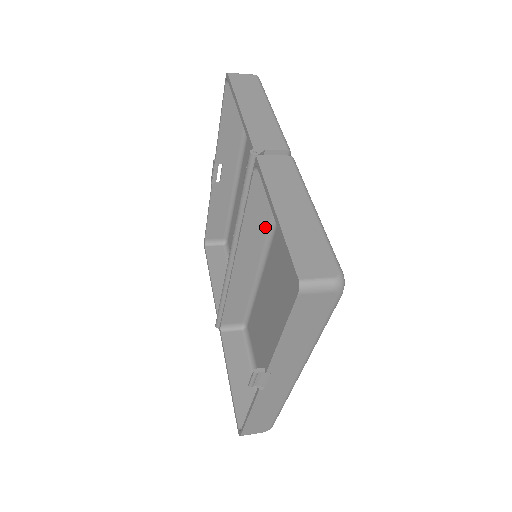
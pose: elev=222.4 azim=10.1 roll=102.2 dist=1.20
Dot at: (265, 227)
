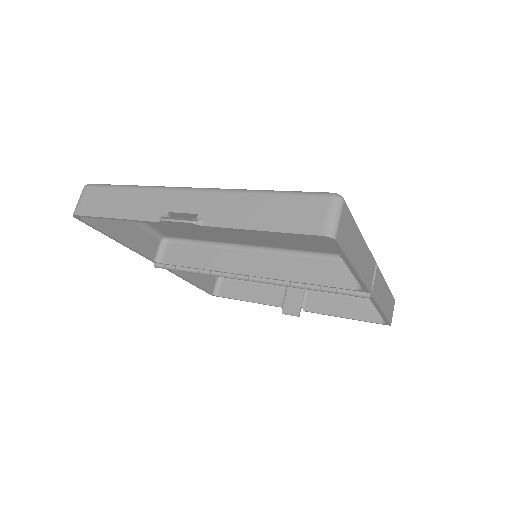
Dot at: occluded
